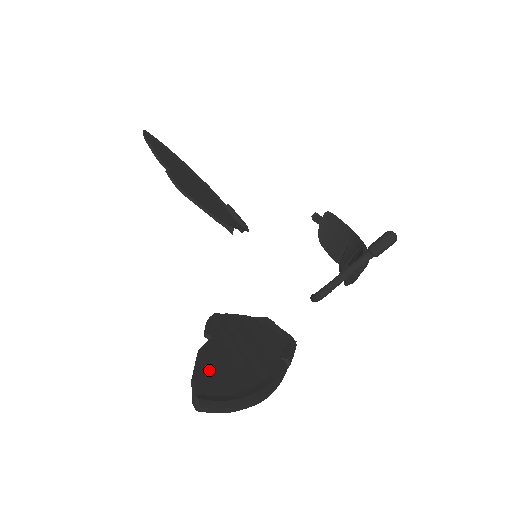
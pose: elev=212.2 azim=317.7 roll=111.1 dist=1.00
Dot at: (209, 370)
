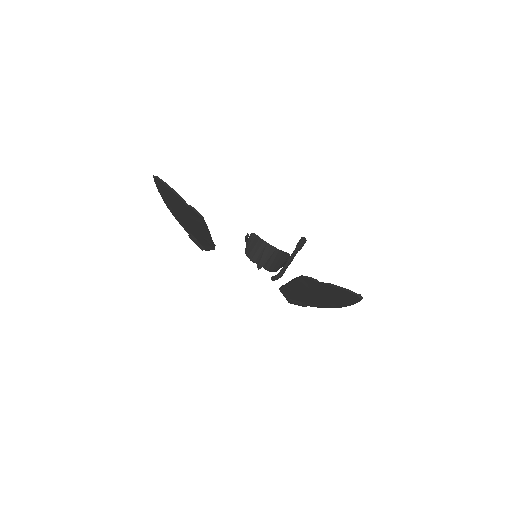
Dot at: (340, 290)
